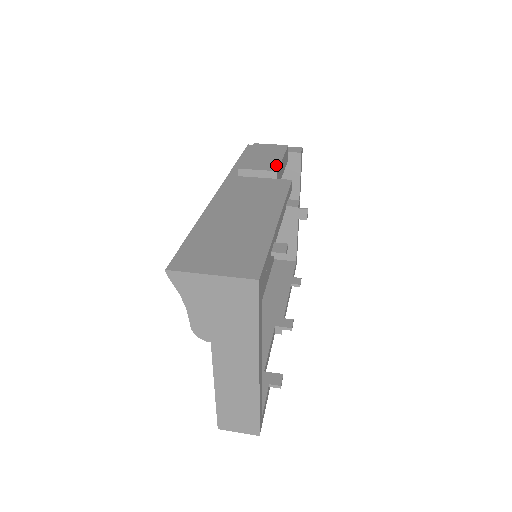
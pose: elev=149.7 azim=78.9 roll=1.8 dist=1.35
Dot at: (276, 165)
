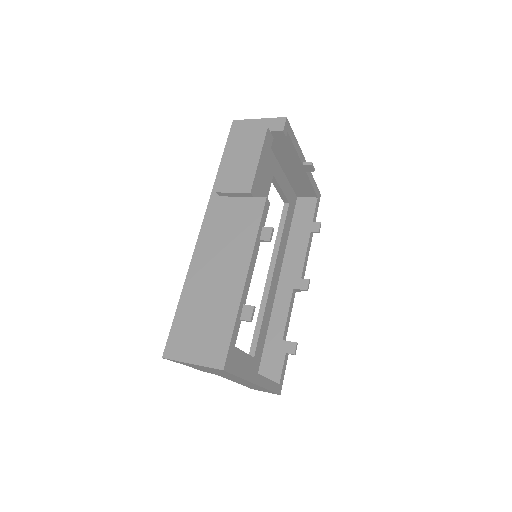
Dot at: (250, 180)
